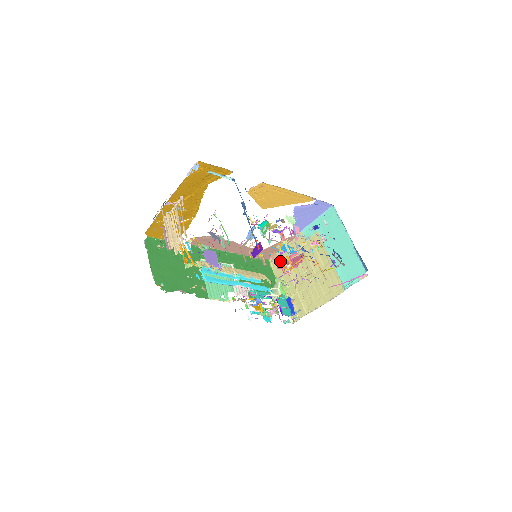
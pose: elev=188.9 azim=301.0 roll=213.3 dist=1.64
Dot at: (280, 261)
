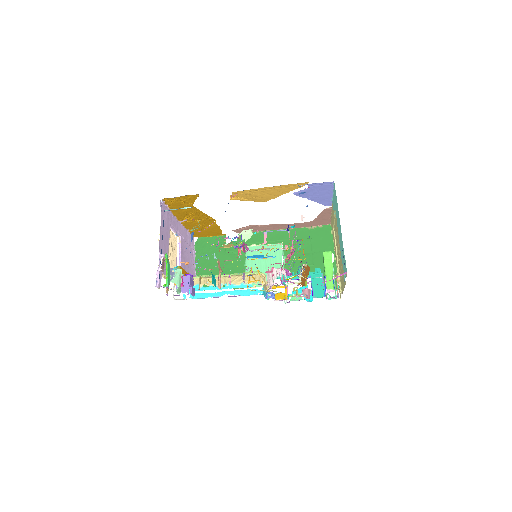
Dot at: occluded
